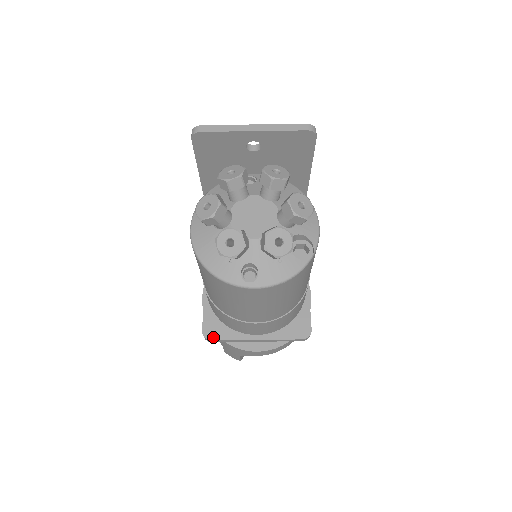
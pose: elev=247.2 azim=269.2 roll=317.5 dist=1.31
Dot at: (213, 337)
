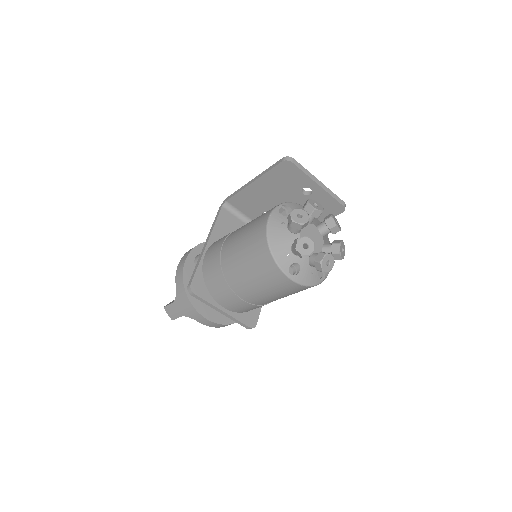
Dot at: (196, 292)
